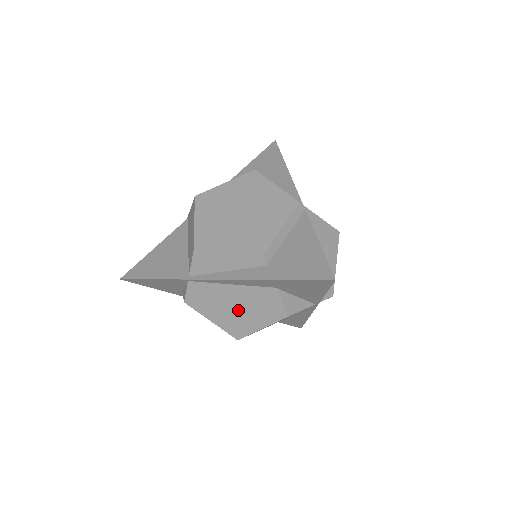
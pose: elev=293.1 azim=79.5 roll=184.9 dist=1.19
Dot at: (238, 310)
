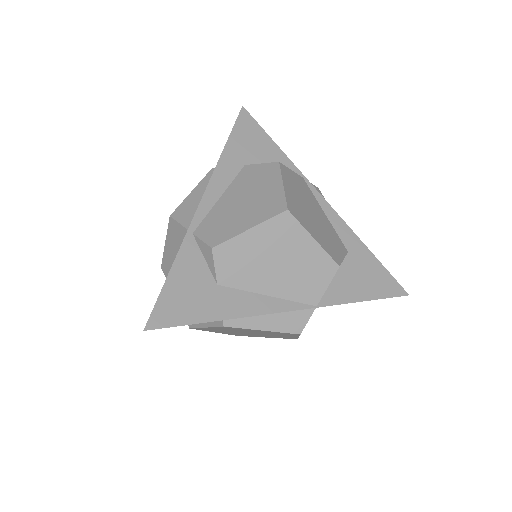
Dot at: (250, 199)
